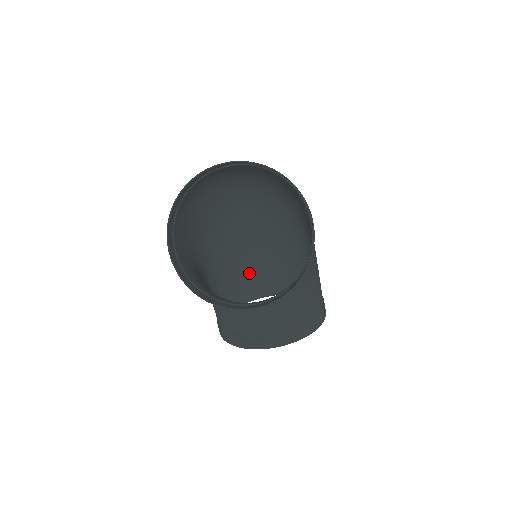
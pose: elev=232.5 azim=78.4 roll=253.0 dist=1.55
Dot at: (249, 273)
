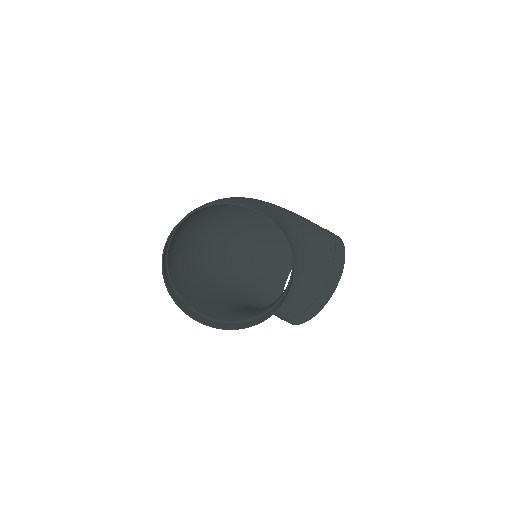
Dot at: (267, 261)
